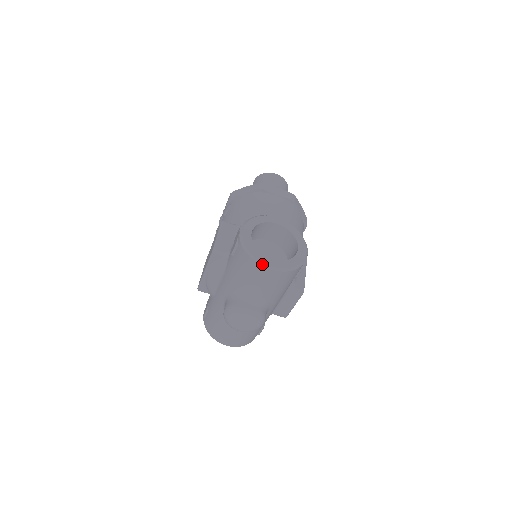
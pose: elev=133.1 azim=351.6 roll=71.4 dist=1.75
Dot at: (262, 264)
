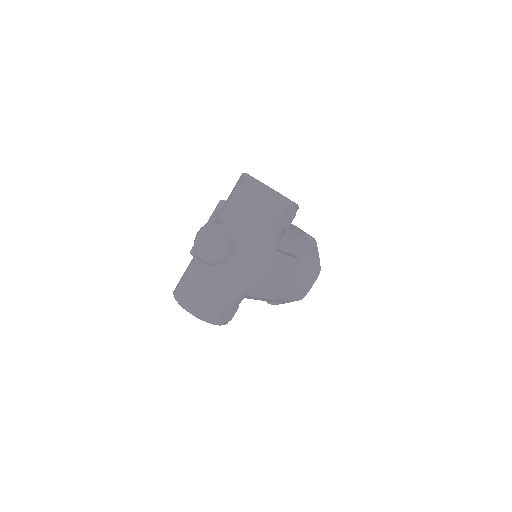
Dot at: (249, 177)
